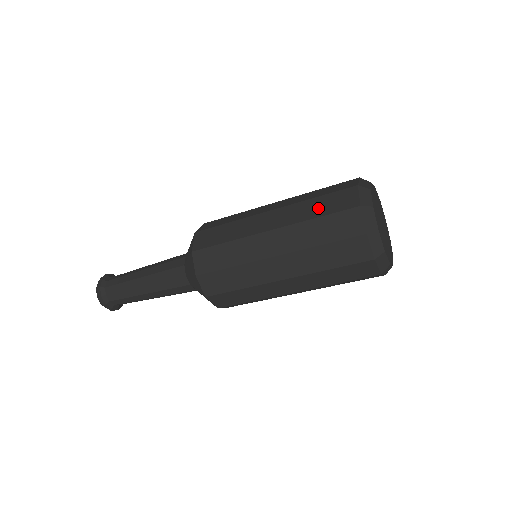
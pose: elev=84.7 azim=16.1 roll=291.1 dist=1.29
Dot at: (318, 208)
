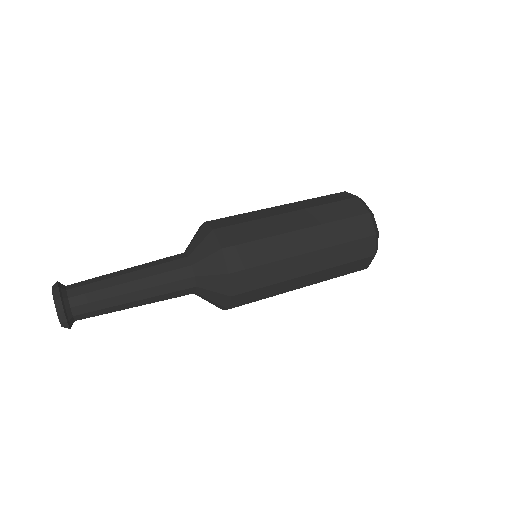
Dot at: (345, 233)
